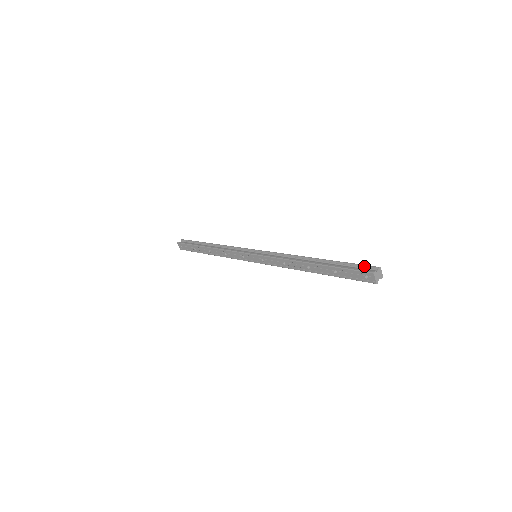
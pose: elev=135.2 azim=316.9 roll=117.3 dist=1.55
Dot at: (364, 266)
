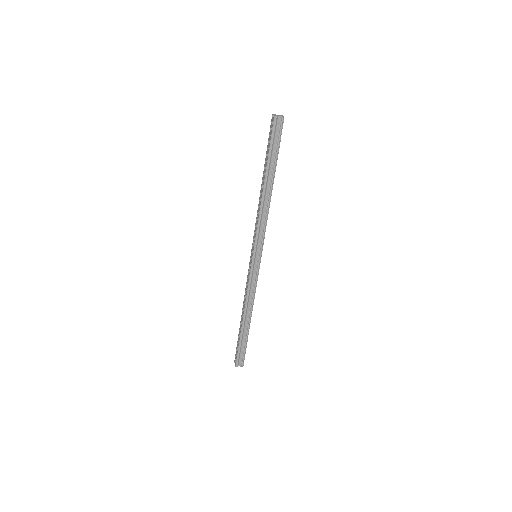
Dot at: occluded
